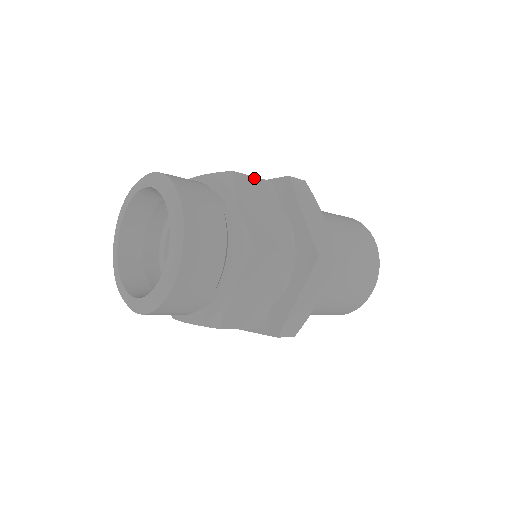
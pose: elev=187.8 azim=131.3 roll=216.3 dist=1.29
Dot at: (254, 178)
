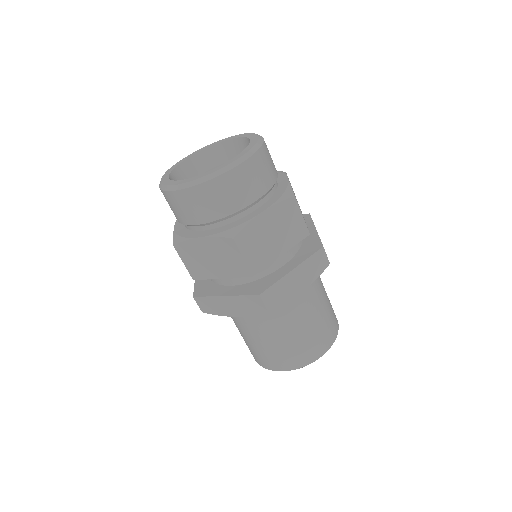
Dot at: occluded
